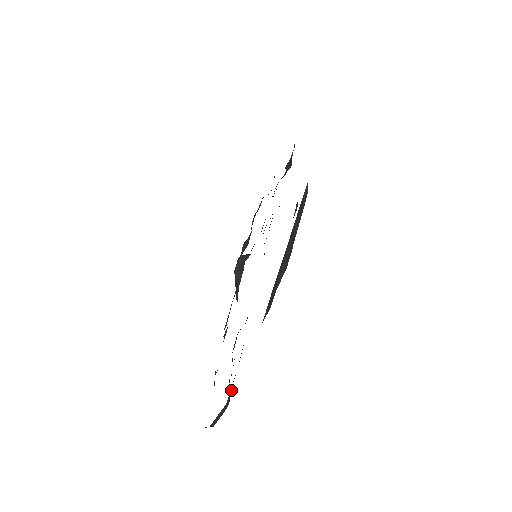
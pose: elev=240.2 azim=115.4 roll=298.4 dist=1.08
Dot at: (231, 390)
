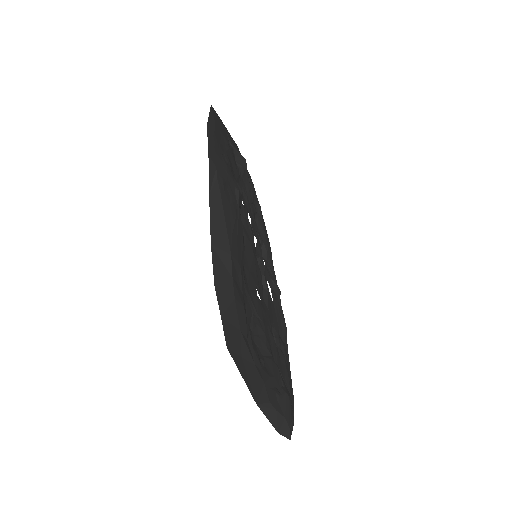
Dot at: (264, 390)
